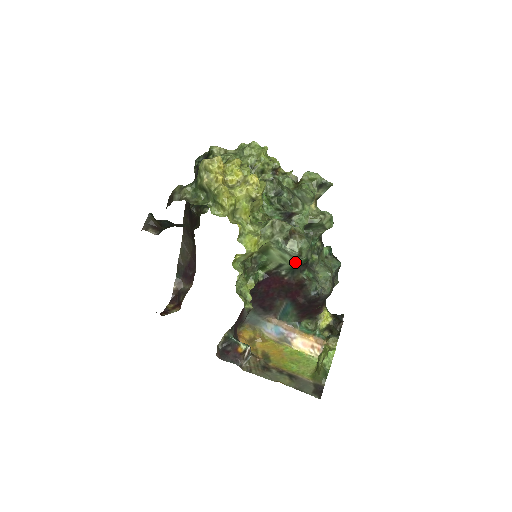
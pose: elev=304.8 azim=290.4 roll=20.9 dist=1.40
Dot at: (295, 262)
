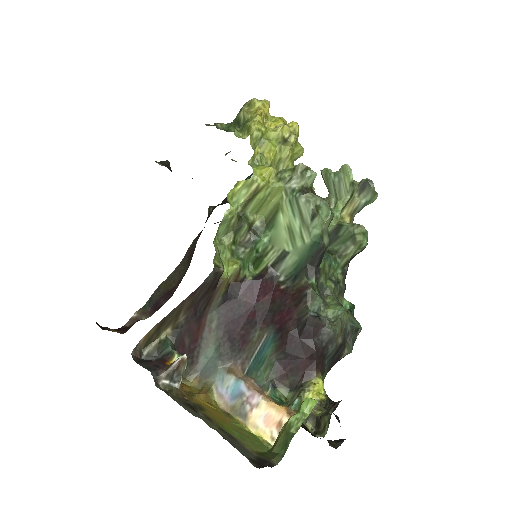
Dot at: (304, 241)
